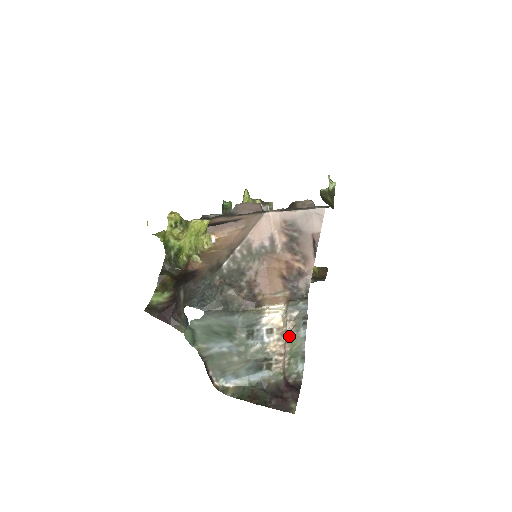
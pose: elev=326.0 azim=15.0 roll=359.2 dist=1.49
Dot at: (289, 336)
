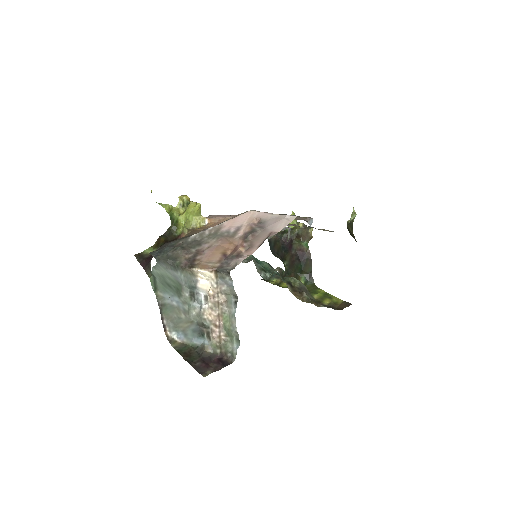
Dot at: (222, 309)
